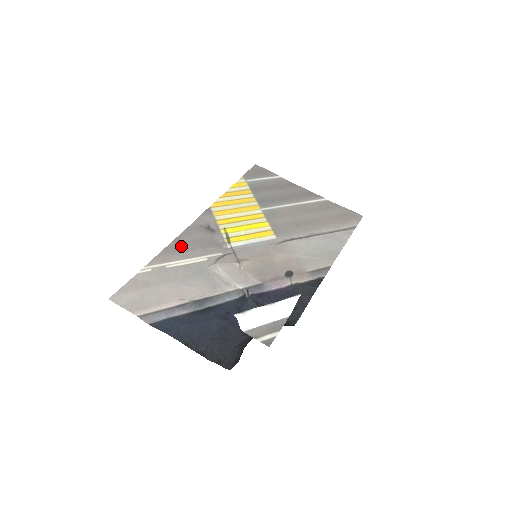
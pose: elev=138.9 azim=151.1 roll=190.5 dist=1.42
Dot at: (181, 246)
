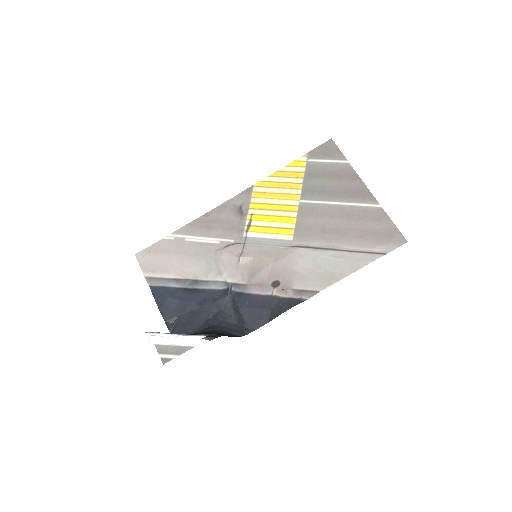
Dot at: (207, 222)
